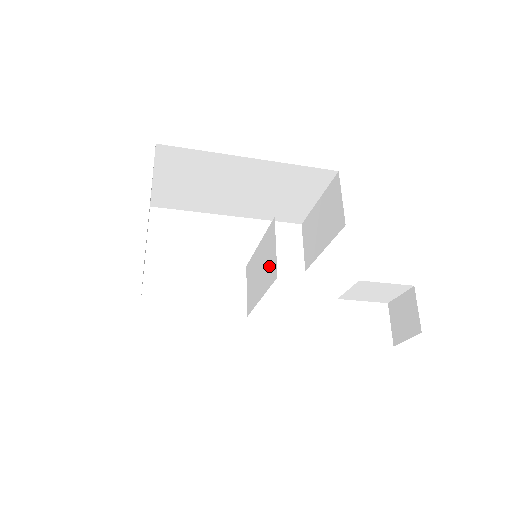
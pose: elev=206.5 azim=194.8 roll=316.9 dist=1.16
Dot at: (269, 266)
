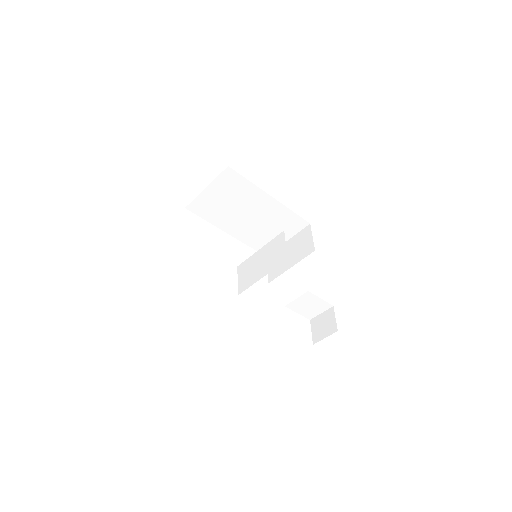
Dot at: (276, 257)
